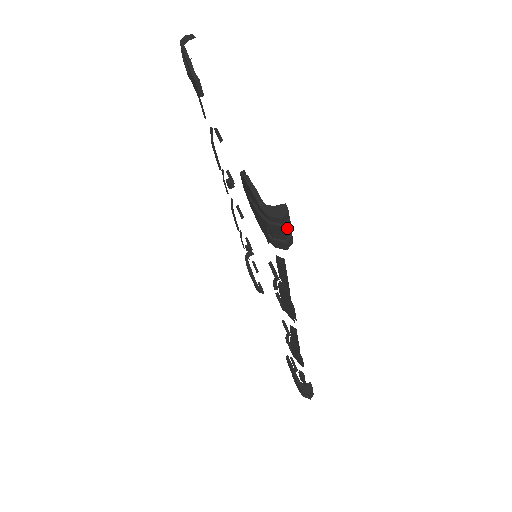
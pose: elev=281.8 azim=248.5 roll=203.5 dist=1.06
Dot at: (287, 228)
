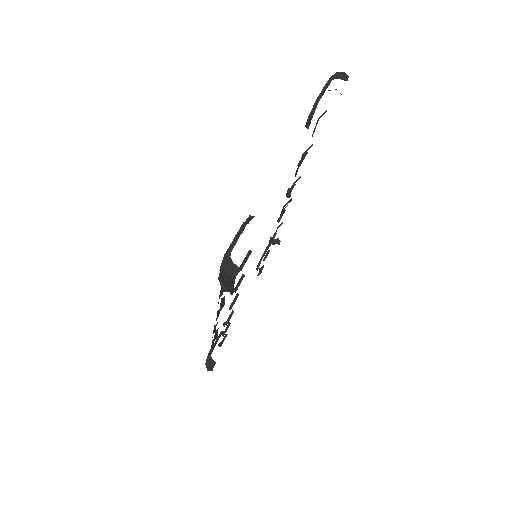
Dot at: (230, 282)
